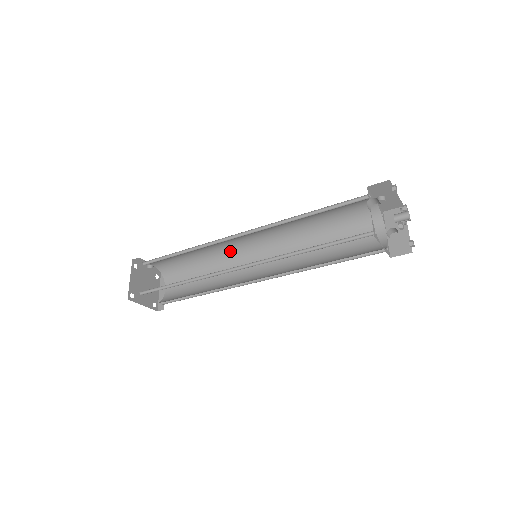
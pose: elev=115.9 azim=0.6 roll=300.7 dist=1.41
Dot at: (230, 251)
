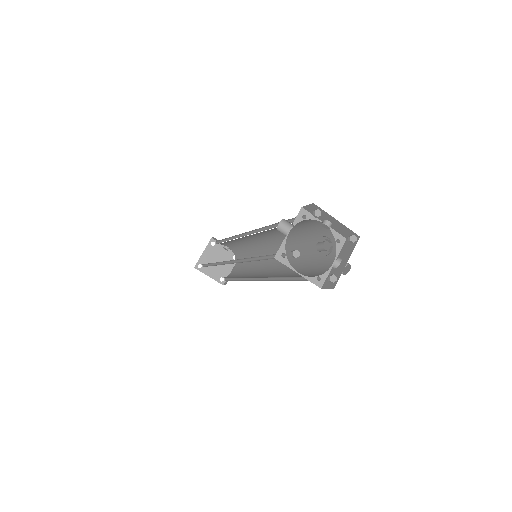
Dot at: (260, 248)
